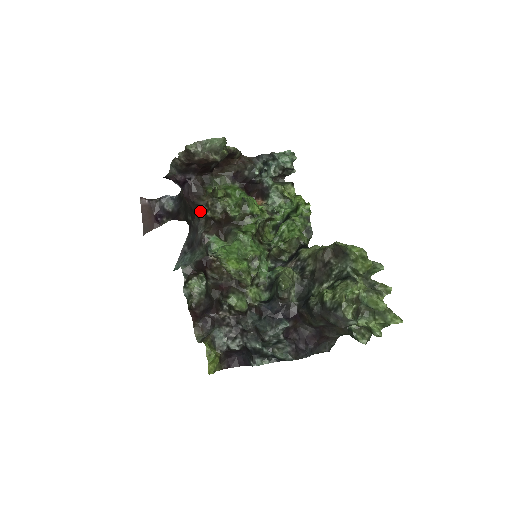
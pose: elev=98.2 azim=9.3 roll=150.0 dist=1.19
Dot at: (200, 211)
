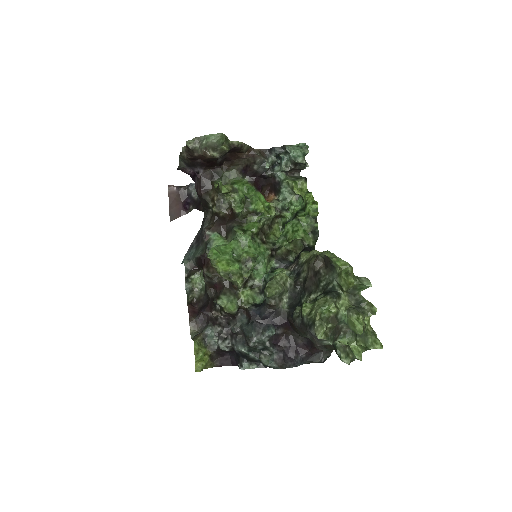
Dot at: (207, 206)
